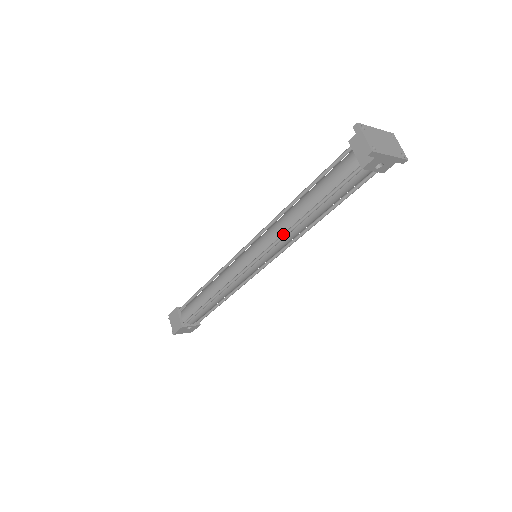
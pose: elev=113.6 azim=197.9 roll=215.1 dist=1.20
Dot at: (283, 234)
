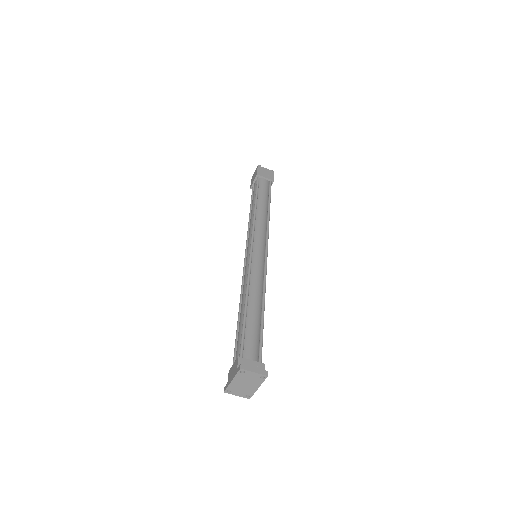
Dot at: occluded
